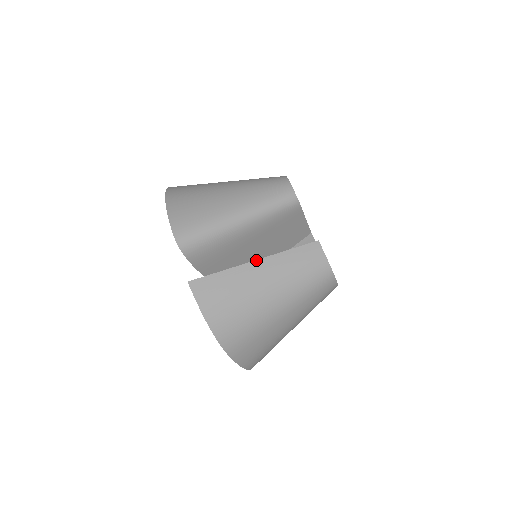
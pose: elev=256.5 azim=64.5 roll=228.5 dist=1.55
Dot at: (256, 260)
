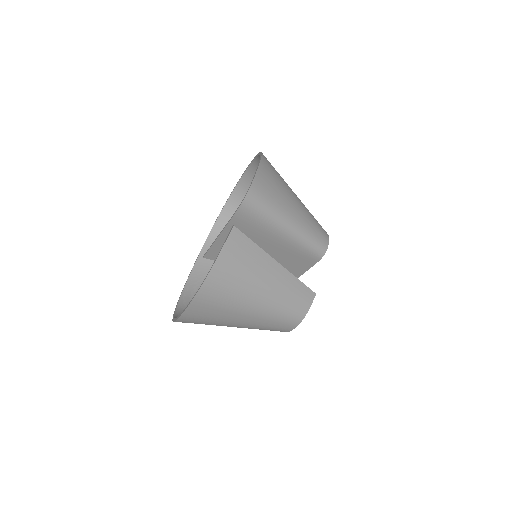
Dot at: occluded
